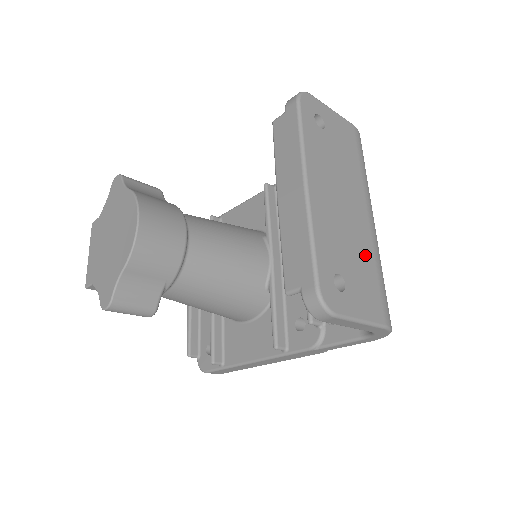
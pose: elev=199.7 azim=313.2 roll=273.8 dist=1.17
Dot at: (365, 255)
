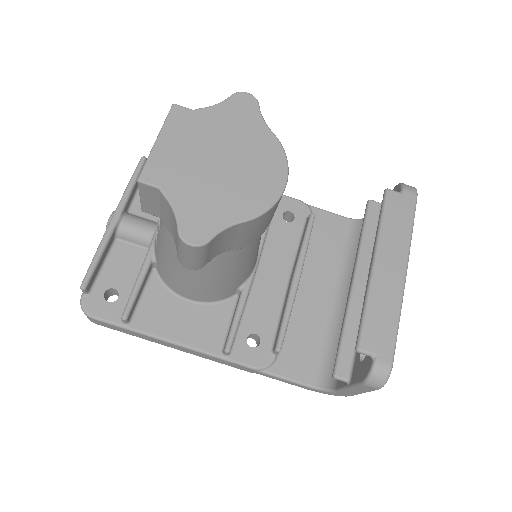
Dot at: occluded
